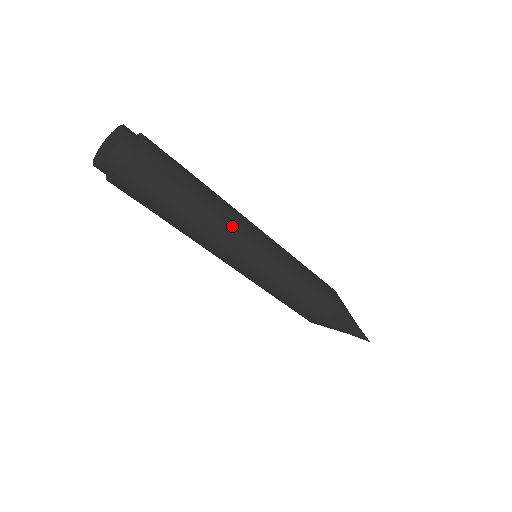
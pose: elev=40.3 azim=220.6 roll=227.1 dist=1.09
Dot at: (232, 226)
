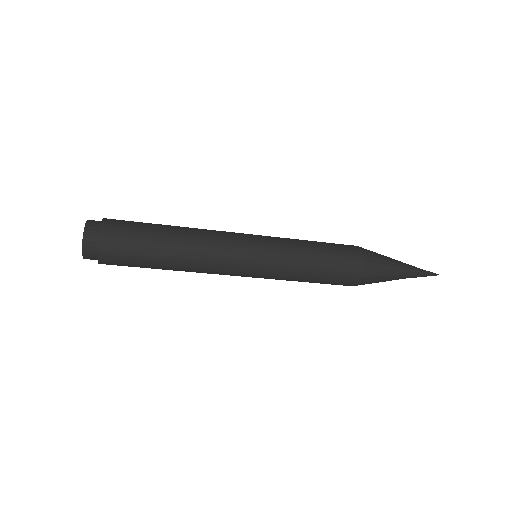
Dot at: (204, 271)
